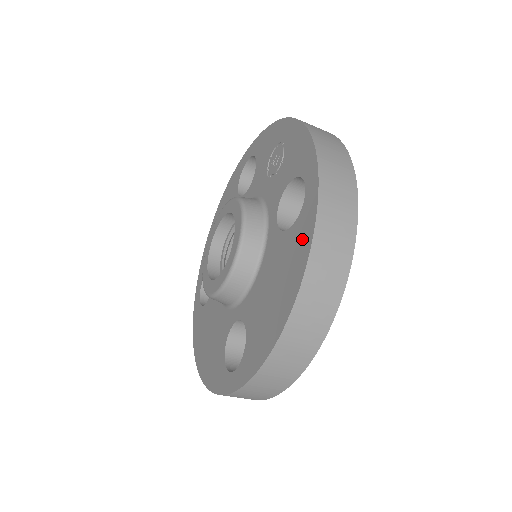
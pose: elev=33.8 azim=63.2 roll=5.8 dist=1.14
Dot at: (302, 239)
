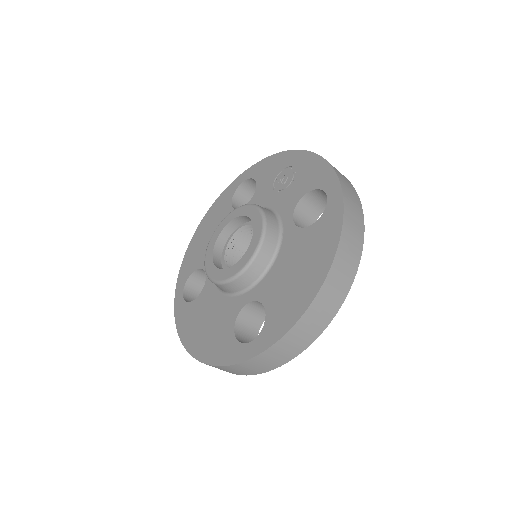
Dot at: (329, 230)
